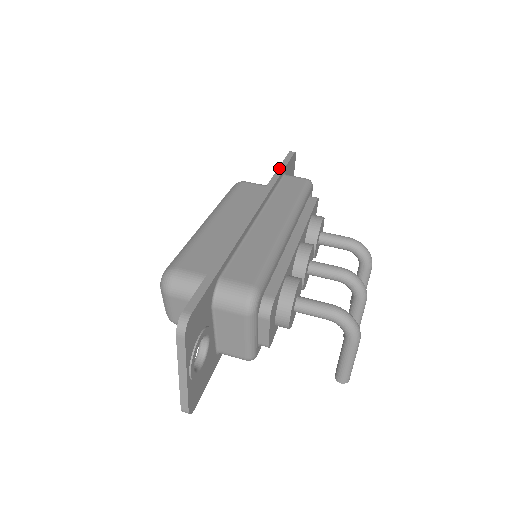
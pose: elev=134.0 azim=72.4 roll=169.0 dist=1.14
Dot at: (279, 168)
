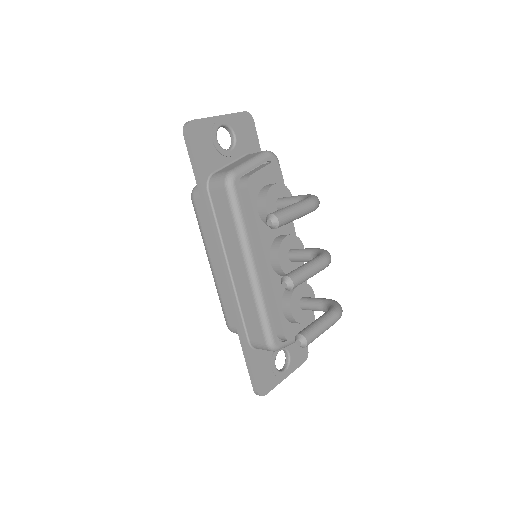
Dot at: occluded
